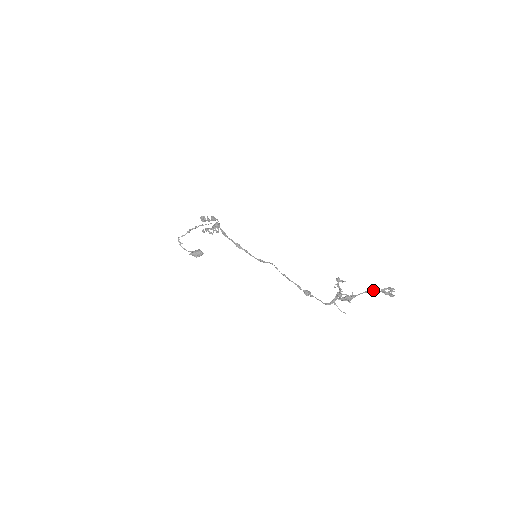
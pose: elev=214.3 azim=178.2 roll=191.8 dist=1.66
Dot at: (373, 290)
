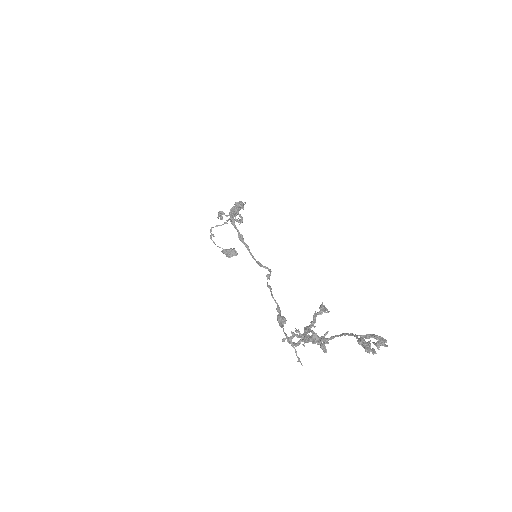
Dot at: occluded
